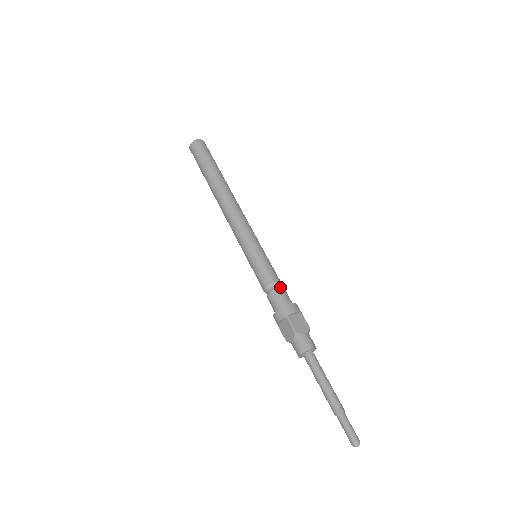
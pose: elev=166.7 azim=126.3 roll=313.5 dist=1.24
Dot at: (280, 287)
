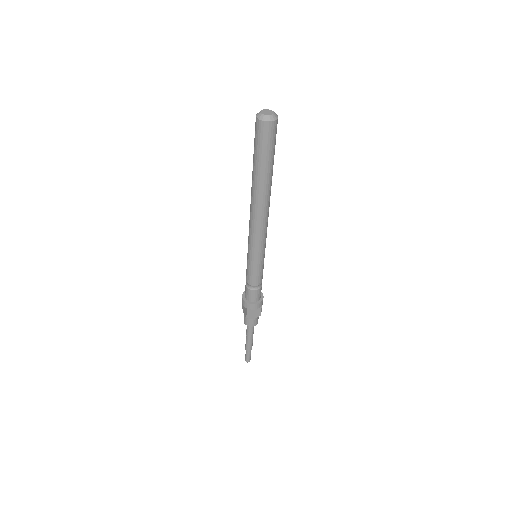
Dot at: (257, 290)
